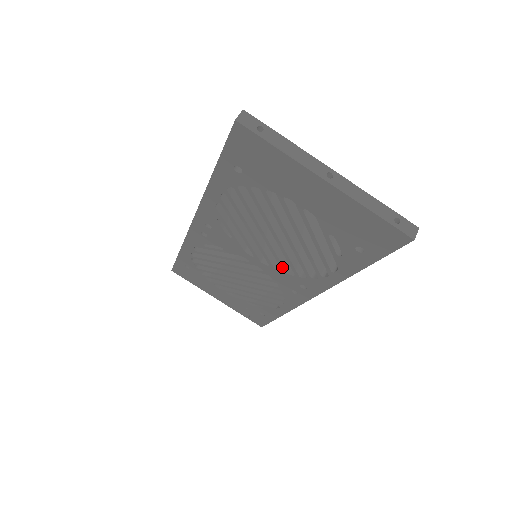
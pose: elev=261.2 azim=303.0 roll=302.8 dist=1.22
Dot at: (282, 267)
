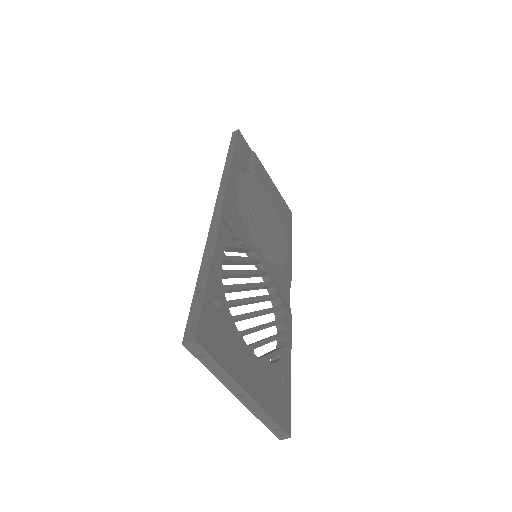
Dot at: occluded
